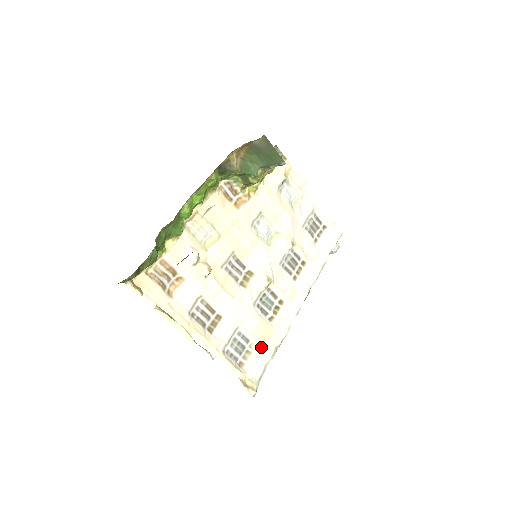
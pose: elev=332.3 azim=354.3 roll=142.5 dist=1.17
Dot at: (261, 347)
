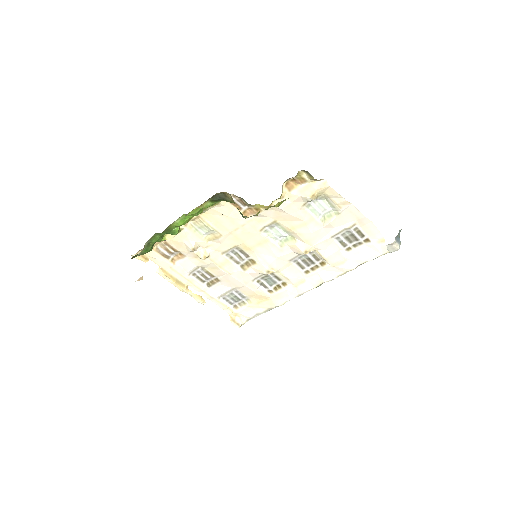
Dot at: (255, 304)
